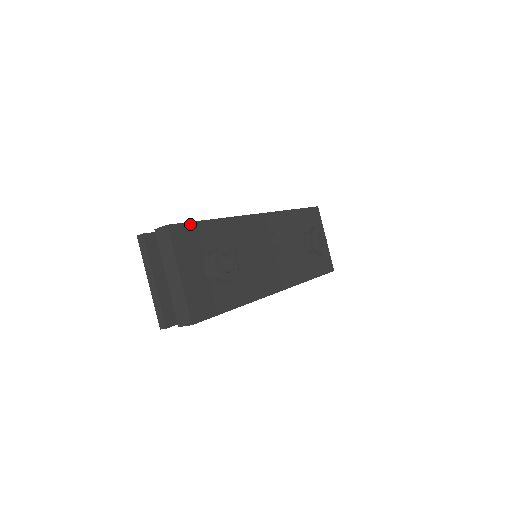
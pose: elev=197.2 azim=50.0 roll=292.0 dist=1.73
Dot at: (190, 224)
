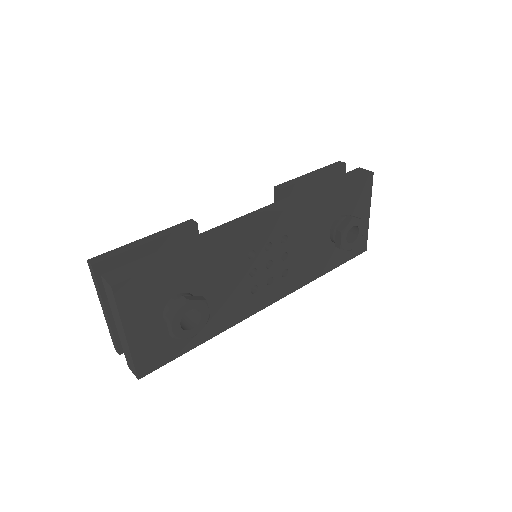
Dot at: (148, 272)
